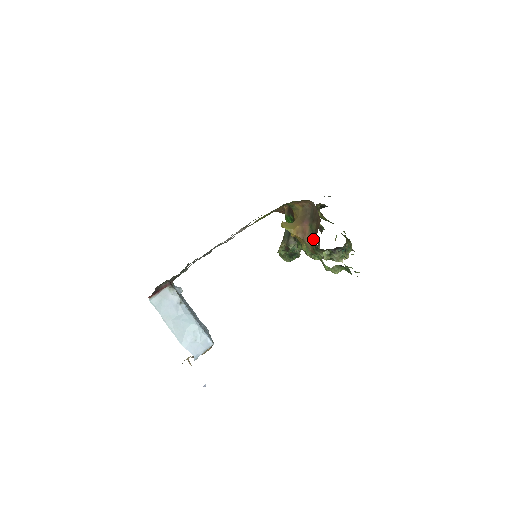
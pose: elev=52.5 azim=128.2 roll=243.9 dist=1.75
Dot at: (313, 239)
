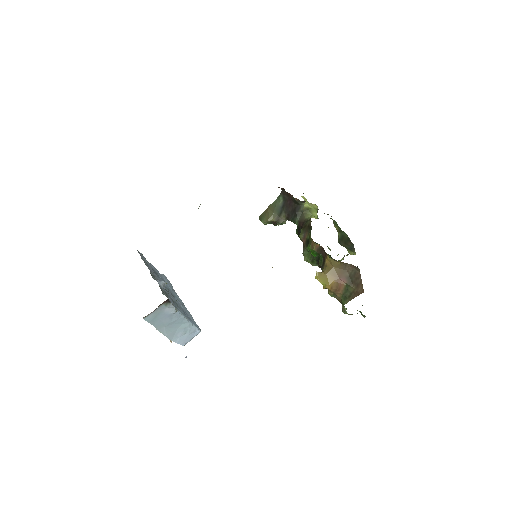
Dot at: (346, 297)
